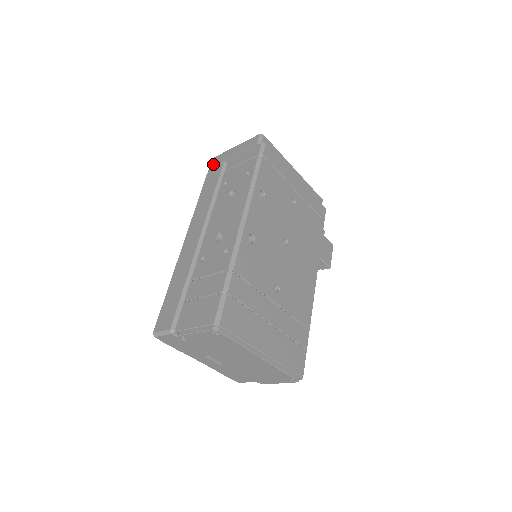
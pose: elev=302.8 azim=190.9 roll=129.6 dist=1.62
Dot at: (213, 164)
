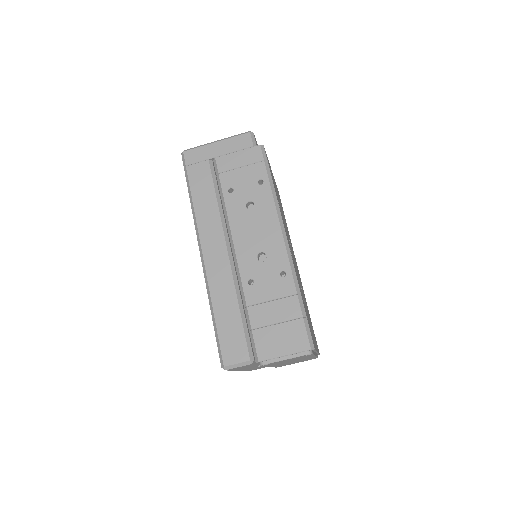
Dot at: (191, 161)
